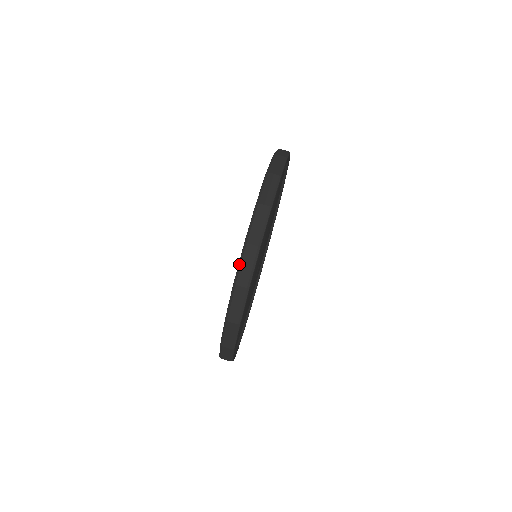
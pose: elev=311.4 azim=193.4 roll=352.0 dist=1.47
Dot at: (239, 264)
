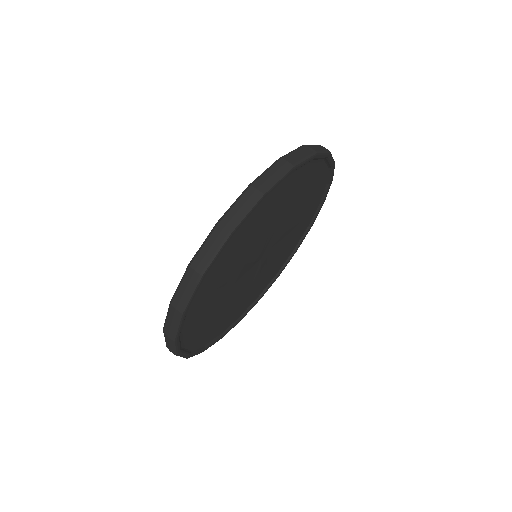
Dot at: (166, 317)
